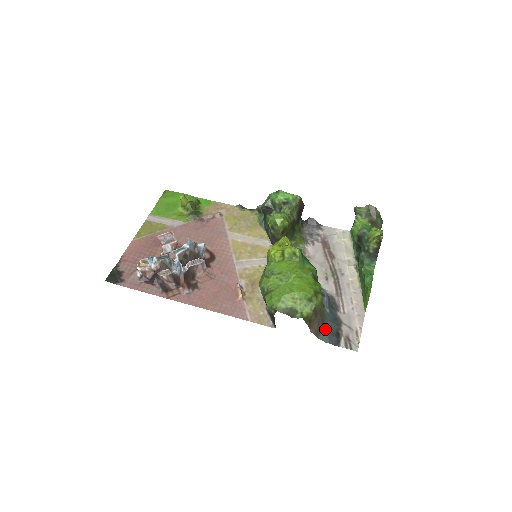
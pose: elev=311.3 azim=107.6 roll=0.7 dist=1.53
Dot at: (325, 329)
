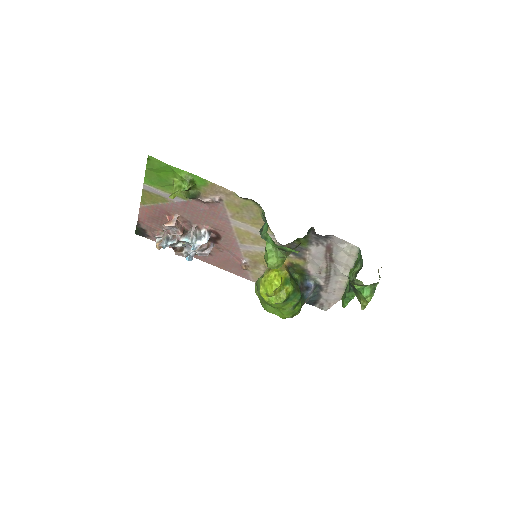
Dot at: occluded
